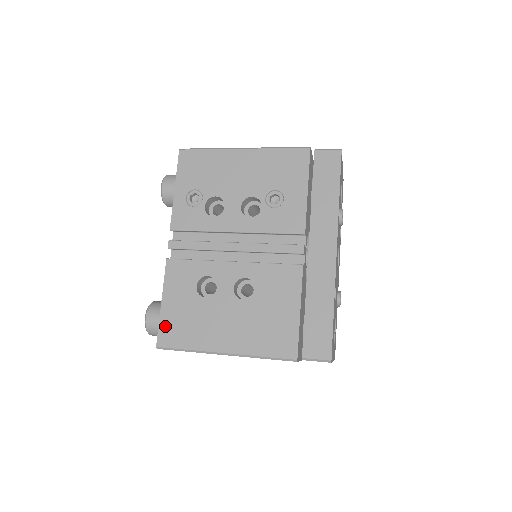
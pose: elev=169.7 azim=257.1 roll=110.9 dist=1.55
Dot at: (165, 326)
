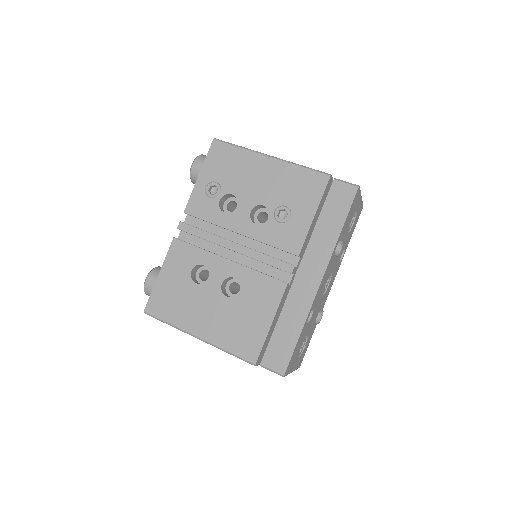
Dot at: (156, 296)
